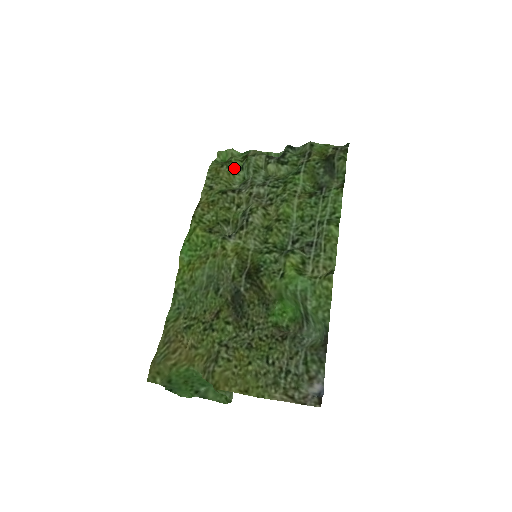
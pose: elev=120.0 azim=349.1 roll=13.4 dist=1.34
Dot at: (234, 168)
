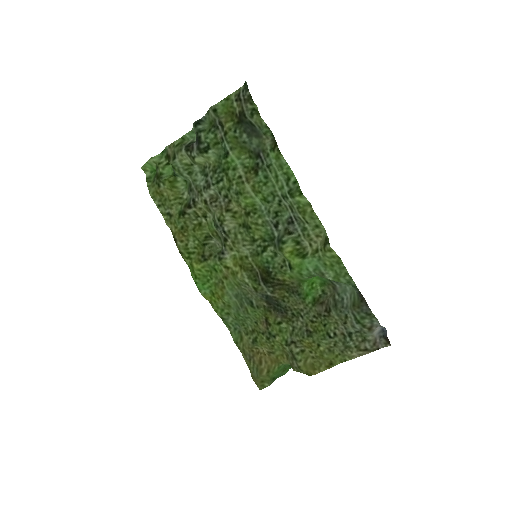
Dot at: (170, 181)
